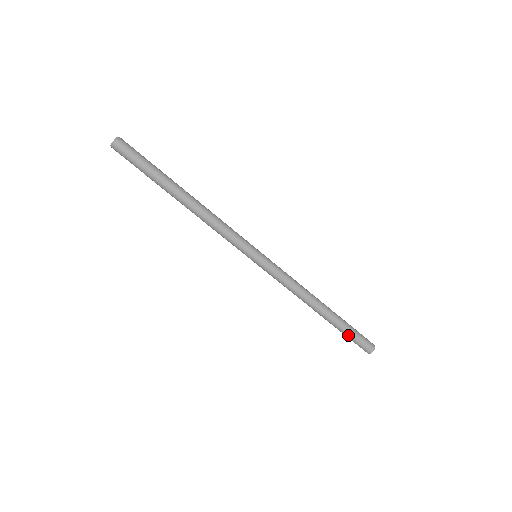
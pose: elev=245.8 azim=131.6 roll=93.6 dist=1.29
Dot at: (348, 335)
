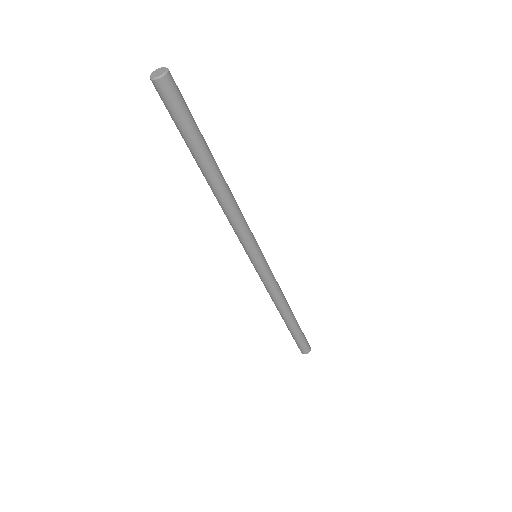
Dot at: (294, 338)
